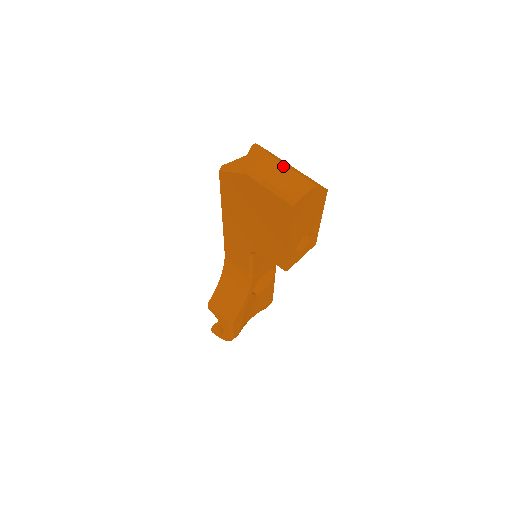
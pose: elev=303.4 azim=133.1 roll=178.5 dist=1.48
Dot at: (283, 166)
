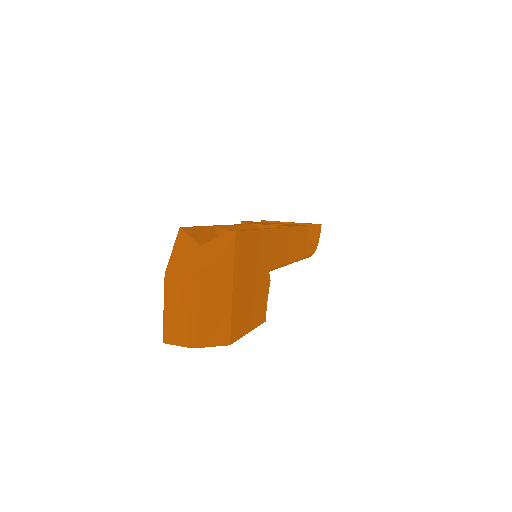
Dot at: (193, 302)
